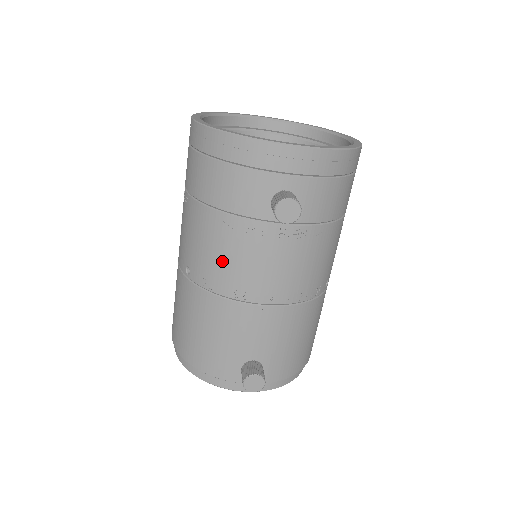
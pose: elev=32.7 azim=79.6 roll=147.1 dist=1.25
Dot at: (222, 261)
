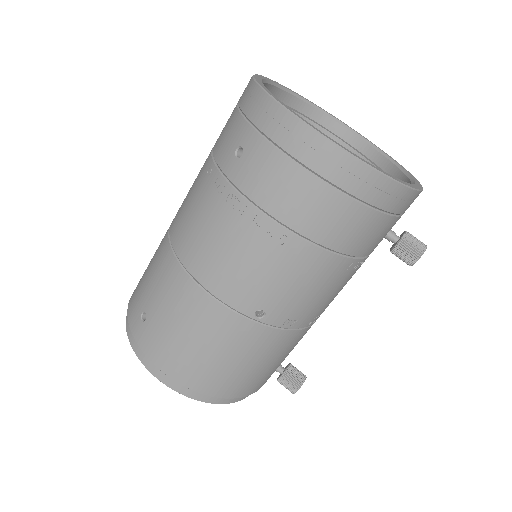
Dot at: (319, 300)
